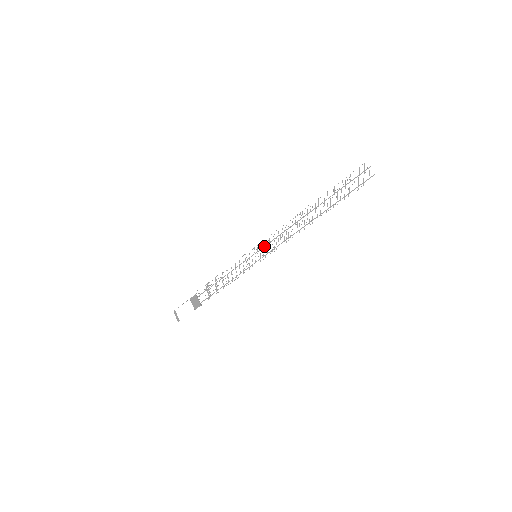
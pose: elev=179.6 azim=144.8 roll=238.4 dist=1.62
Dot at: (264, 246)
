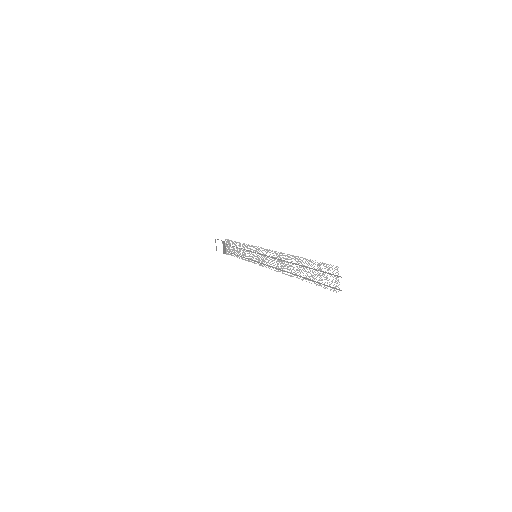
Dot at: (261, 254)
